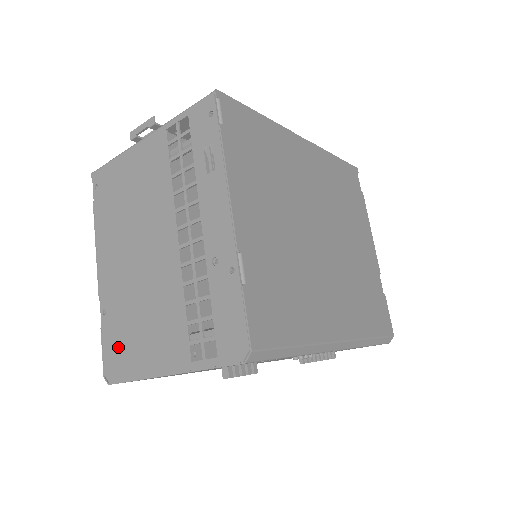
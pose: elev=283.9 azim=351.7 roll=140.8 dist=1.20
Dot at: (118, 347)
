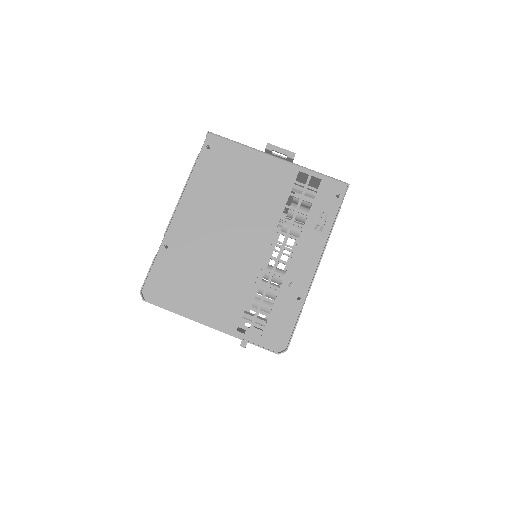
Dot at: (169, 281)
